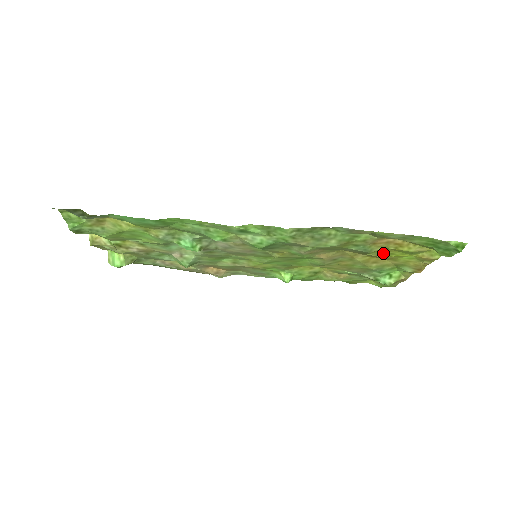
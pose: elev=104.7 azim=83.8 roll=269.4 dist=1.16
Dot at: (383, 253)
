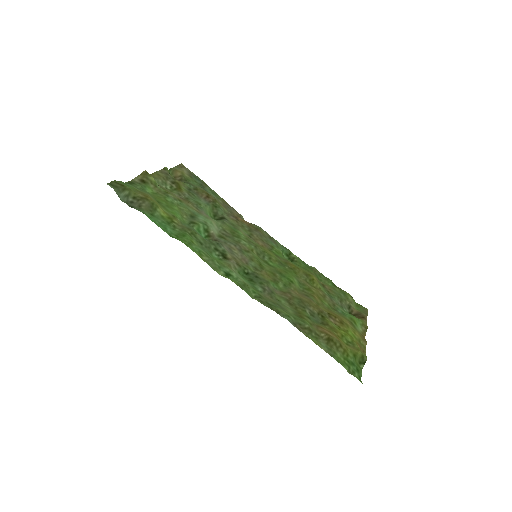
Dot at: (333, 324)
